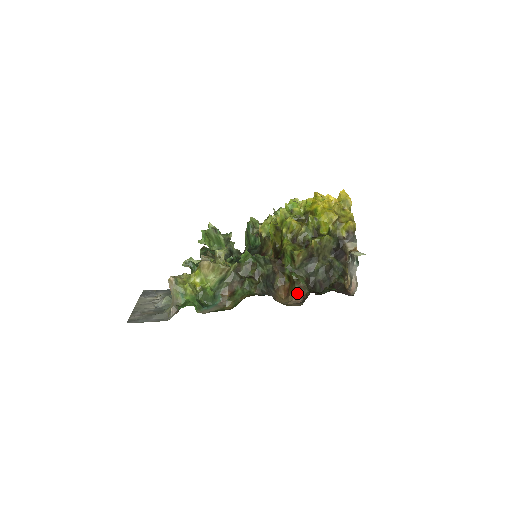
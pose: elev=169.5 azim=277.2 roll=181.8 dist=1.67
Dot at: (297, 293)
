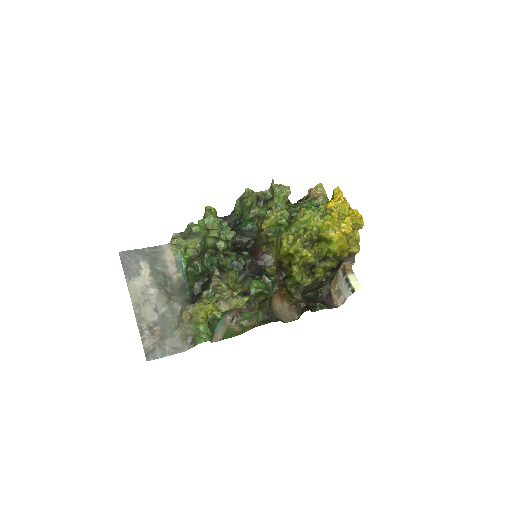
Dot at: (292, 303)
